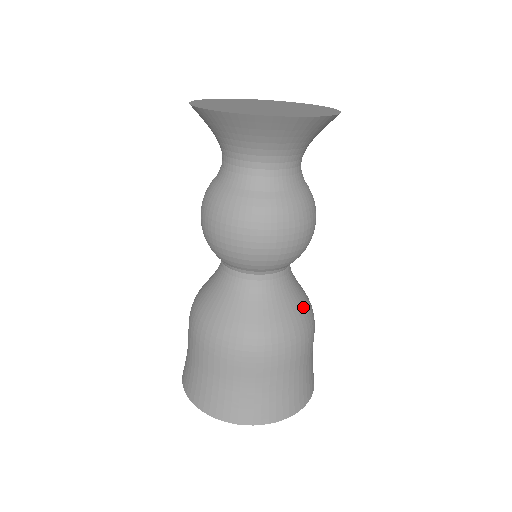
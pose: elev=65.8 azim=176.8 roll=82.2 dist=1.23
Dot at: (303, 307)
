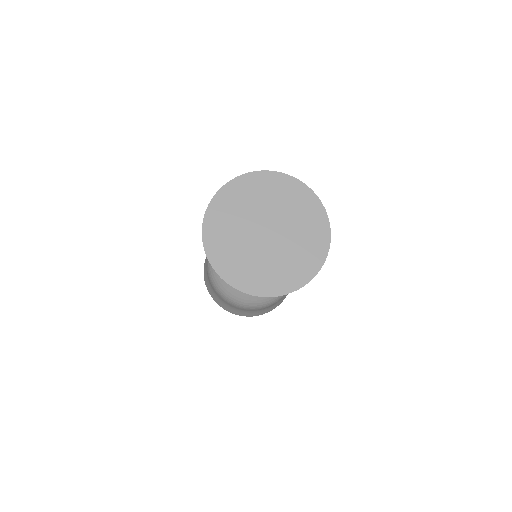
Dot at: (265, 298)
